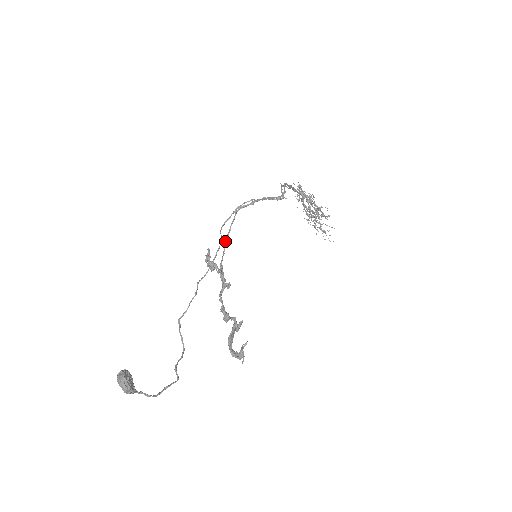
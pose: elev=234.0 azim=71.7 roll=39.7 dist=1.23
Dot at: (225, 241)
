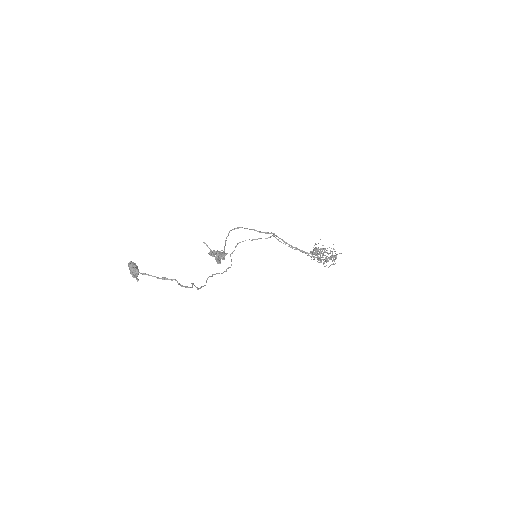
Dot at: occluded
